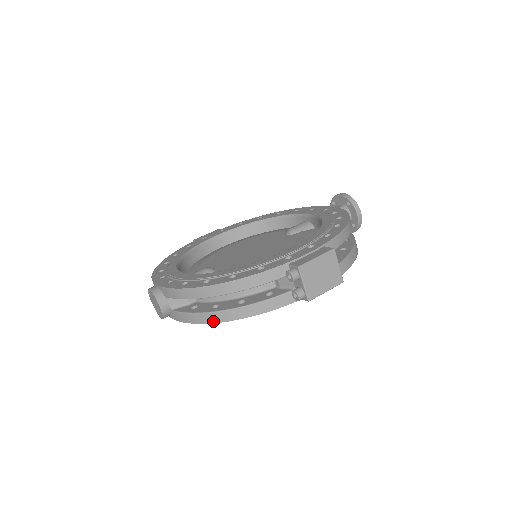
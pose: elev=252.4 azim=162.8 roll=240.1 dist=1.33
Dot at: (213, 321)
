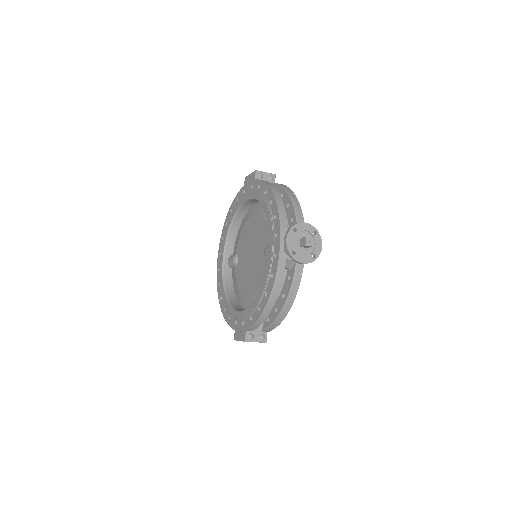
Dot at: occluded
